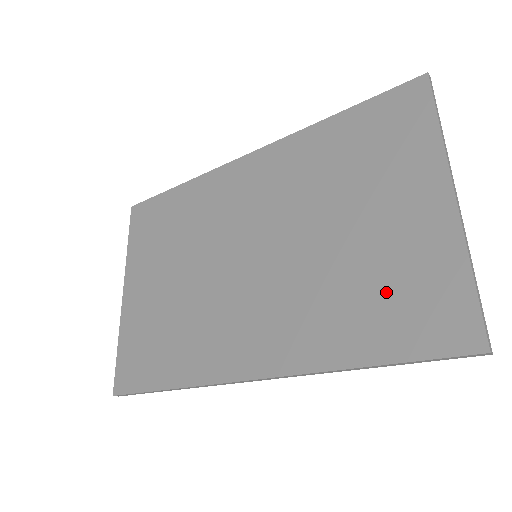
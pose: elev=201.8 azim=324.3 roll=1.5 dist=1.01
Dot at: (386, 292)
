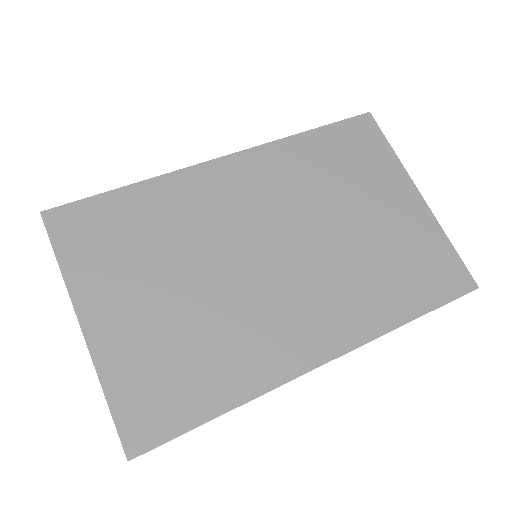
Dot at: (407, 264)
